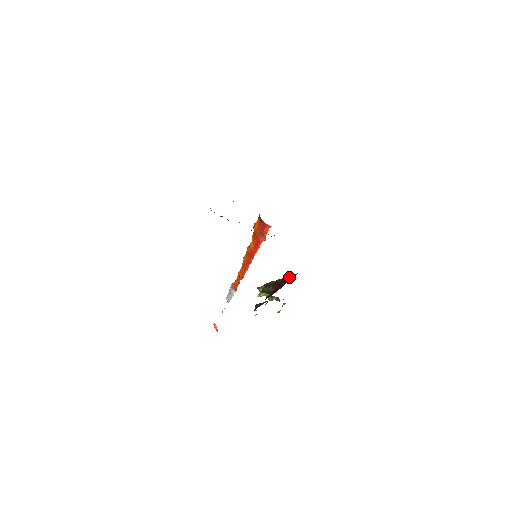
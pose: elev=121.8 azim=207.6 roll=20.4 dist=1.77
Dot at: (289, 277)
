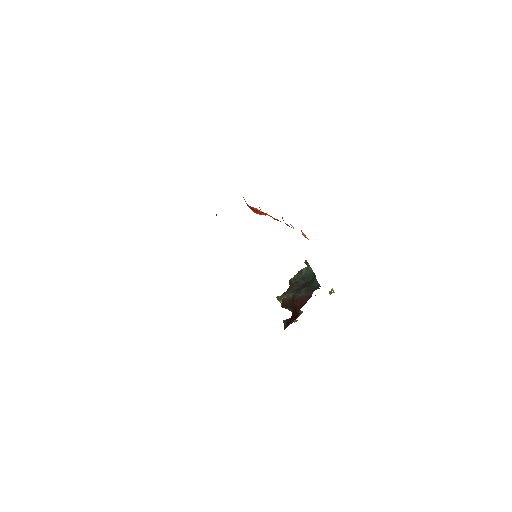
Dot at: (303, 298)
